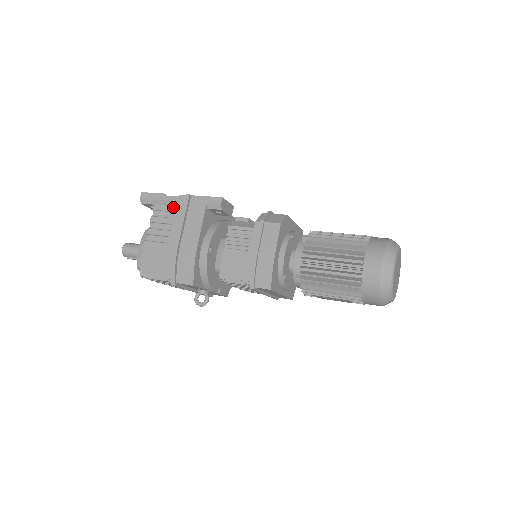
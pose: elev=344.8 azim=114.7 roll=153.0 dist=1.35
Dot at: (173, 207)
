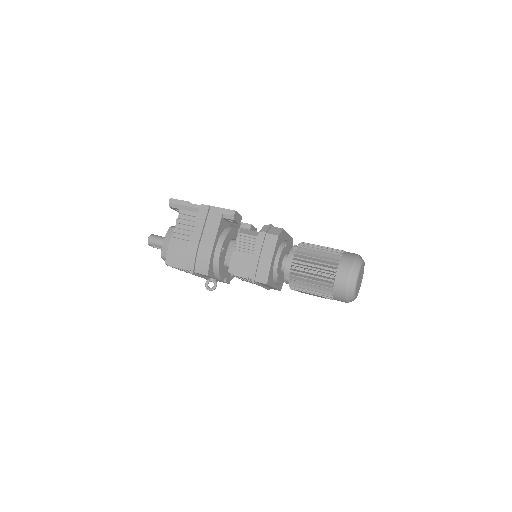
Dot at: (195, 213)
